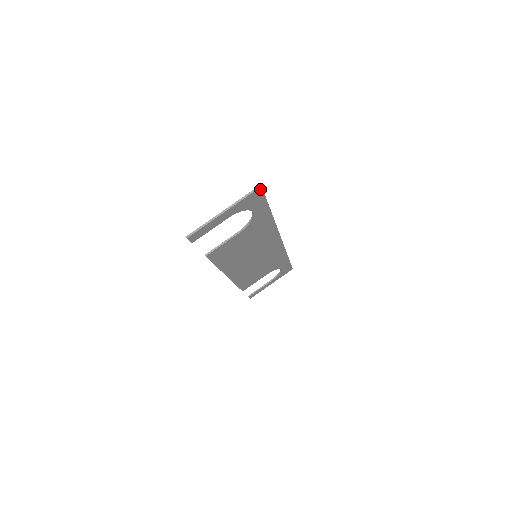
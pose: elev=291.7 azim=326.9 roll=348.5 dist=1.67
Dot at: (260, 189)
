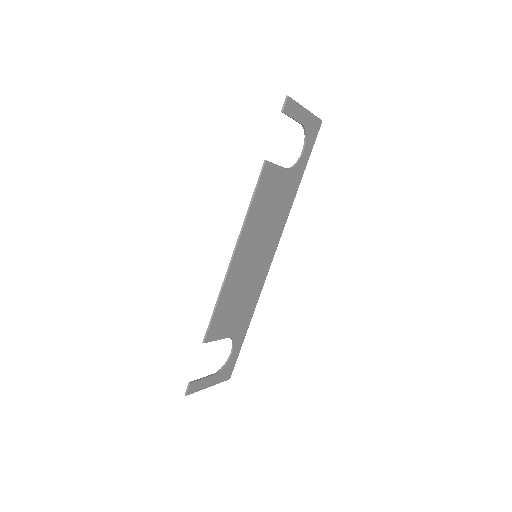
Dot at: (320, 124)
